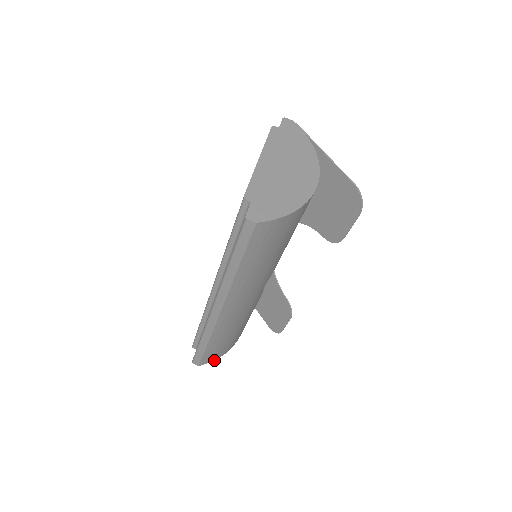
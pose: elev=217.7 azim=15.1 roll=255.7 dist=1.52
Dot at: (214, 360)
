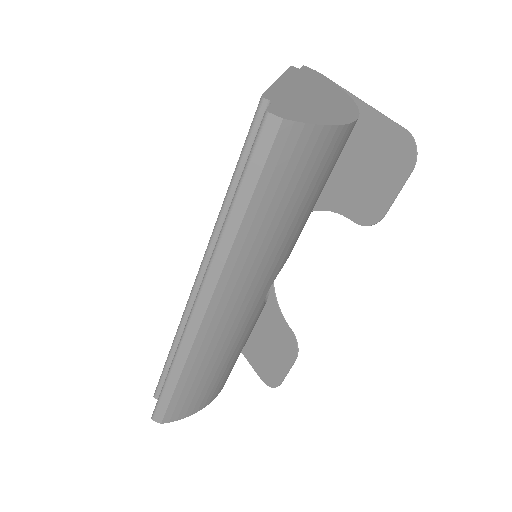
Dot at: (184, 417)
